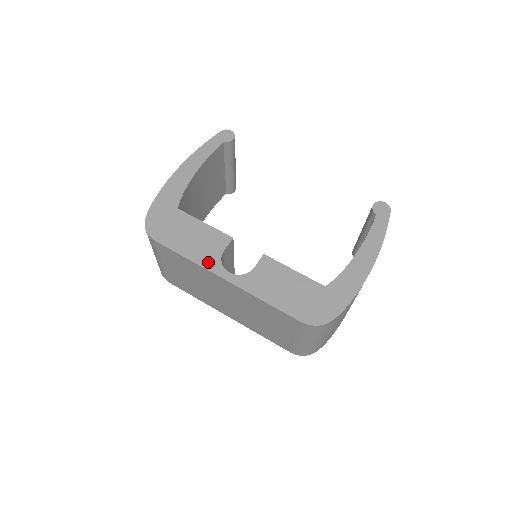
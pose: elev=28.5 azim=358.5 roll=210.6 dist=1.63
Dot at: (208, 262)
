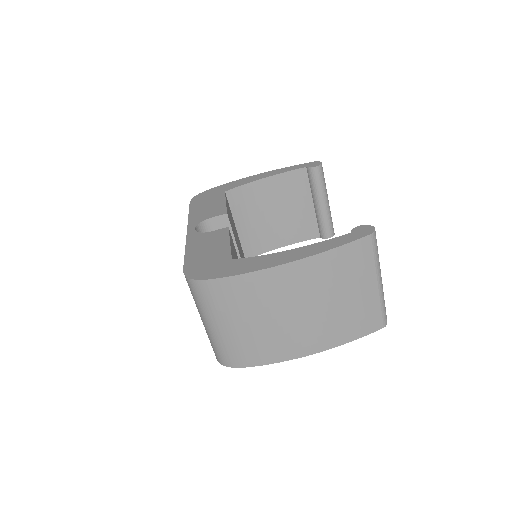
Dot at: (194, 220)
